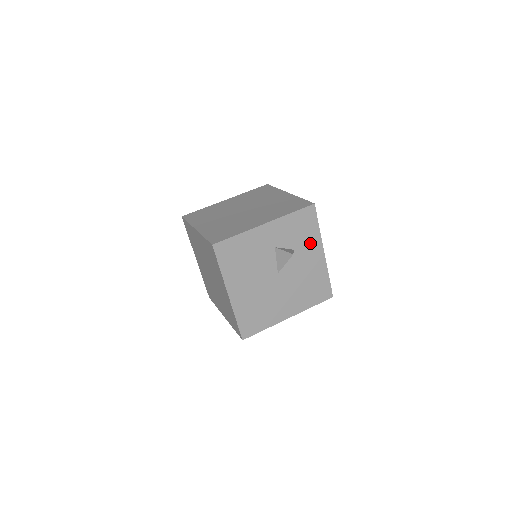
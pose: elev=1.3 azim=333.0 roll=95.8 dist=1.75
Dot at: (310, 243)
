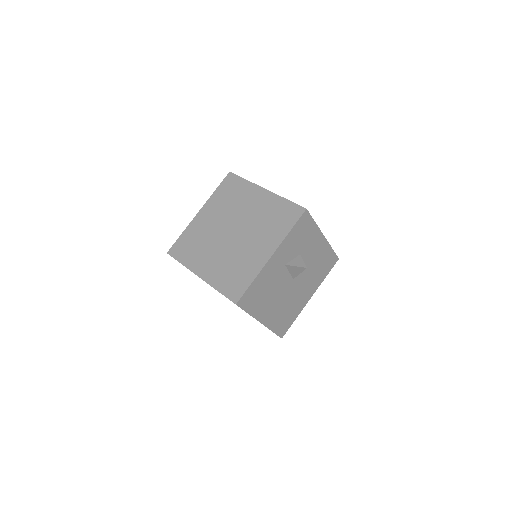
Dot at: (311, 239)
